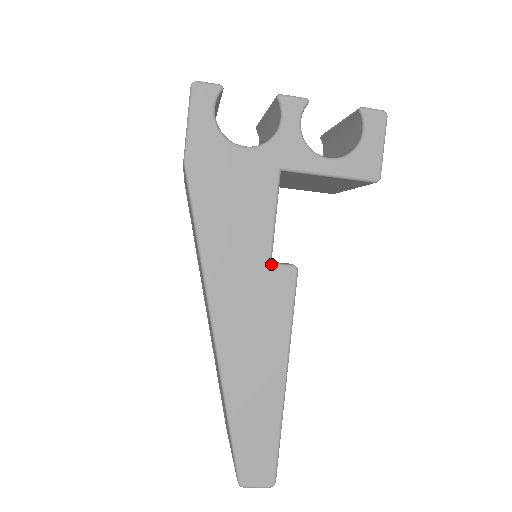
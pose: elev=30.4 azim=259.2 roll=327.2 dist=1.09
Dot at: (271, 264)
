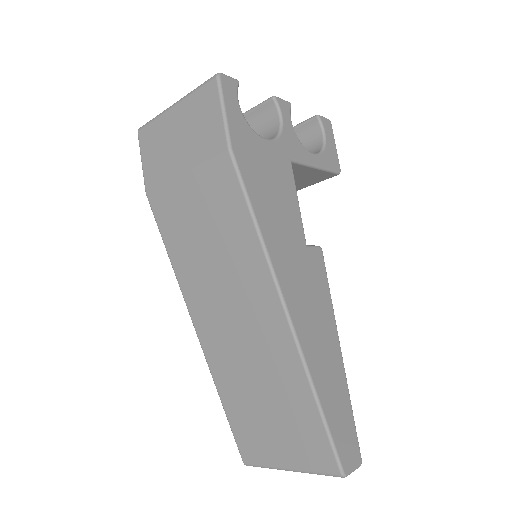
Dot at: (307, 246)
